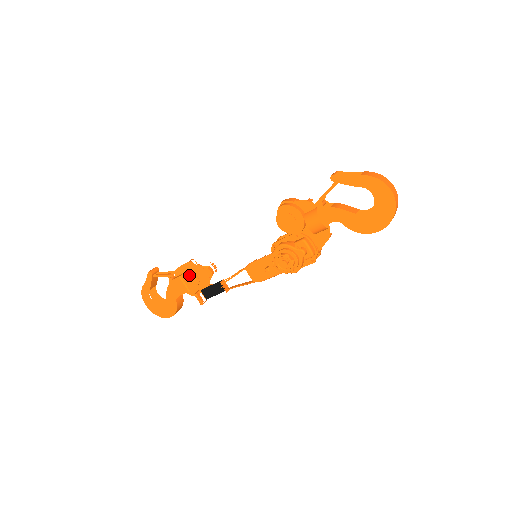
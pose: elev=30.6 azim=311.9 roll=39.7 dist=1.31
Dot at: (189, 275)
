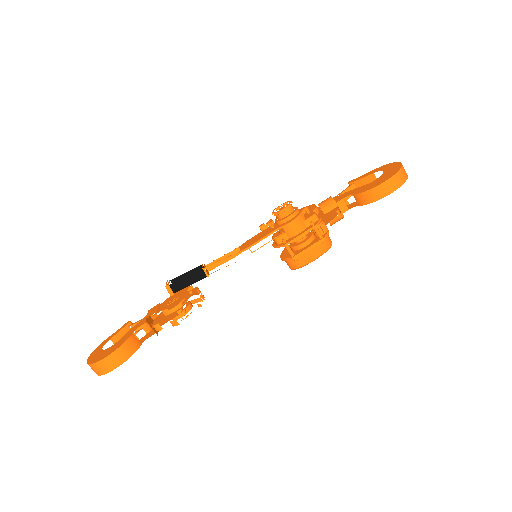
Dot at: (172, 297)
